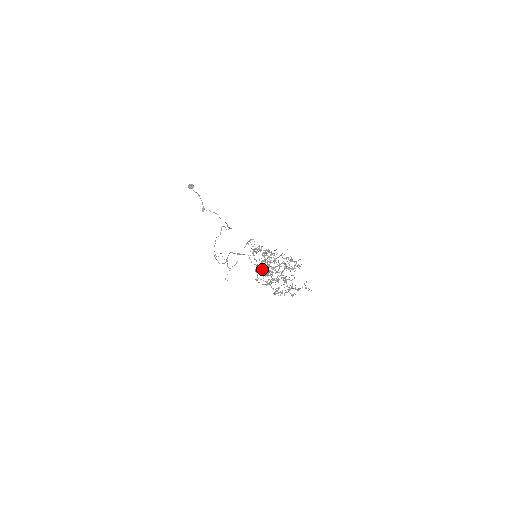
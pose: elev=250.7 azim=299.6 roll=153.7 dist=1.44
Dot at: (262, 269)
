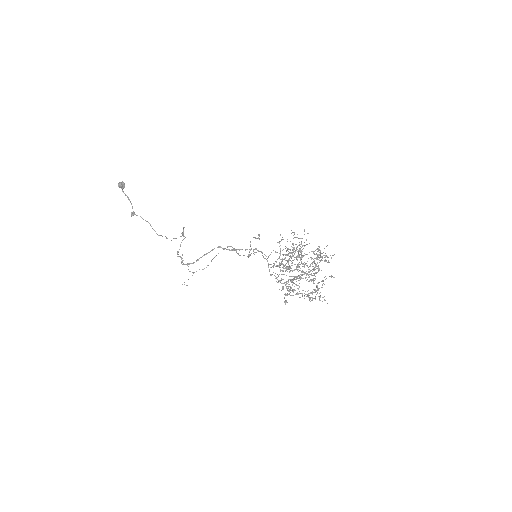
Dot at: occluded
